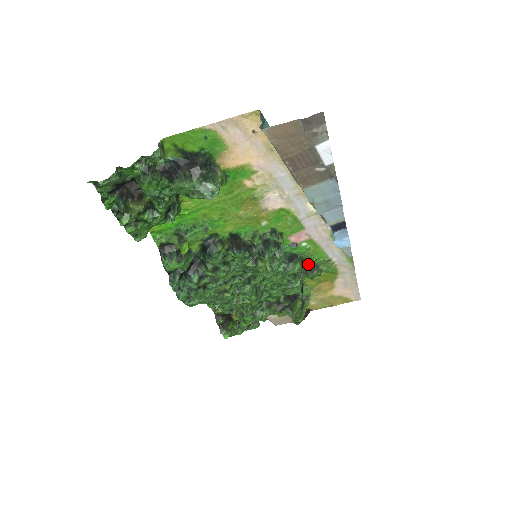
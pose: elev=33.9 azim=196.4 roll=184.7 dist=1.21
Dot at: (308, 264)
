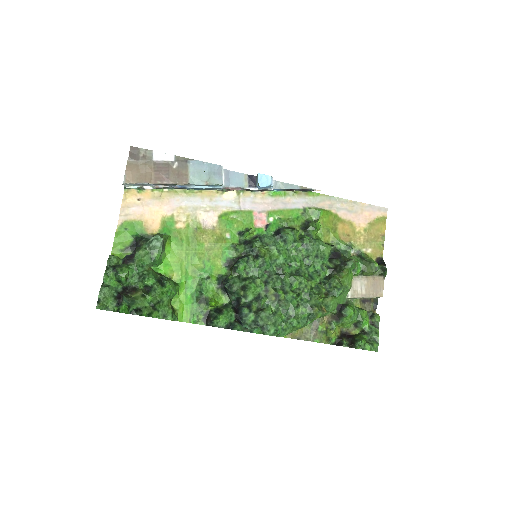
Dot at: (300, 227)
